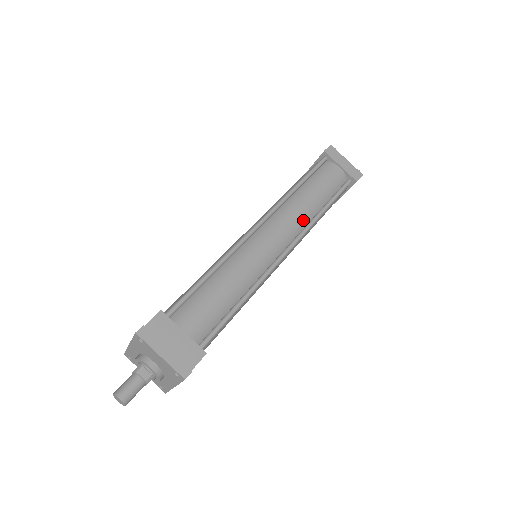
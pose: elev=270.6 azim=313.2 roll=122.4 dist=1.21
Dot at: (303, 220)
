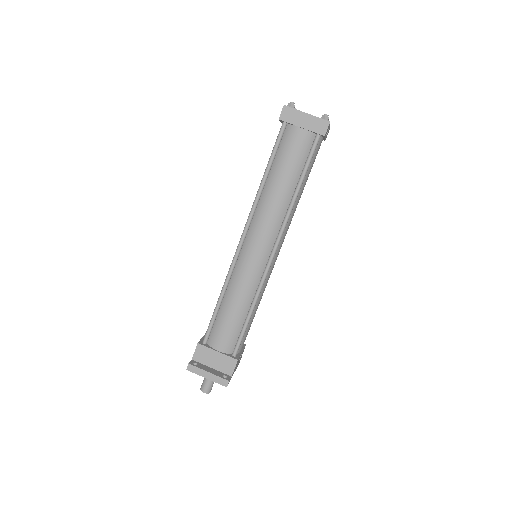
Dot at: (279, 214)
